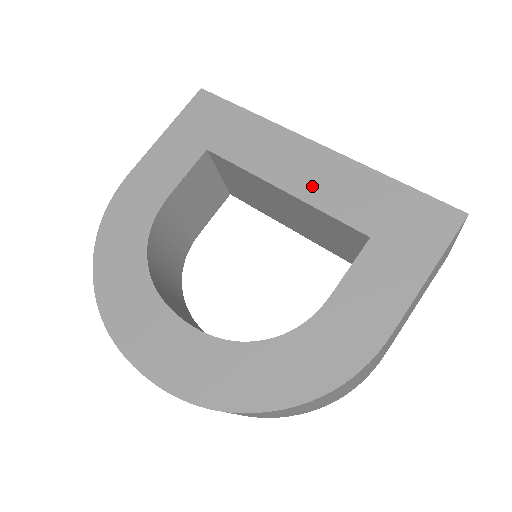
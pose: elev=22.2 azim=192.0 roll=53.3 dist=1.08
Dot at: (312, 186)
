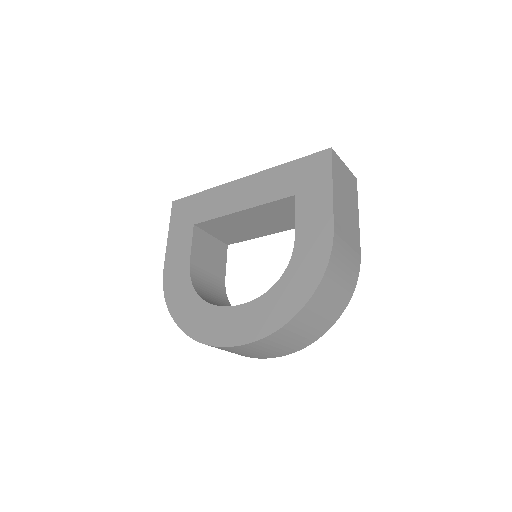
Dot at: (254, 197)
